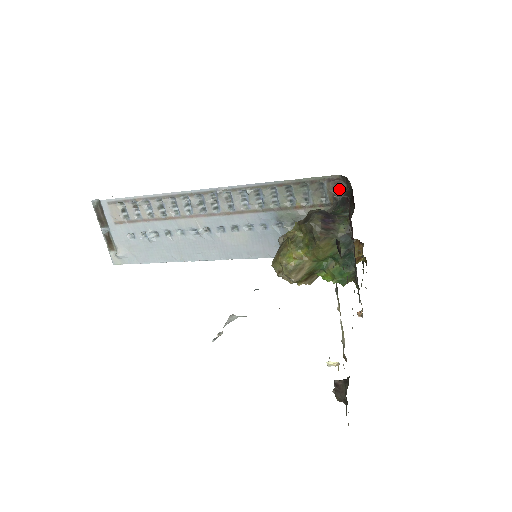
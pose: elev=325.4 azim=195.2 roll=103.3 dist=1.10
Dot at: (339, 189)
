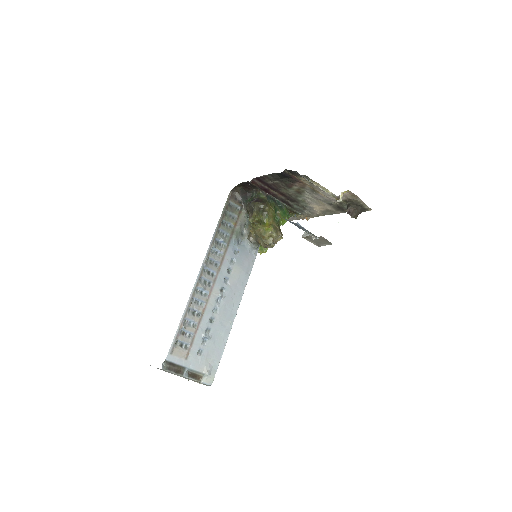
Dot at: (236, 197)
